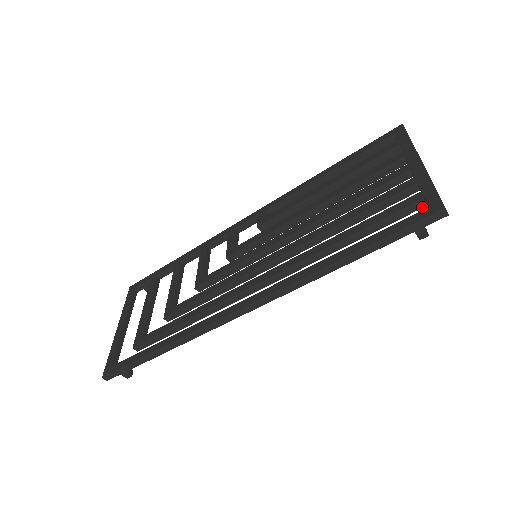
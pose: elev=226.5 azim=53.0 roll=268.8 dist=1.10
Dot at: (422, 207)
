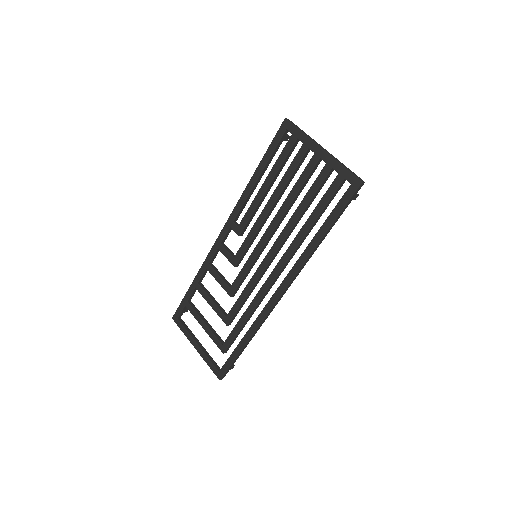
Dot at: occluded
